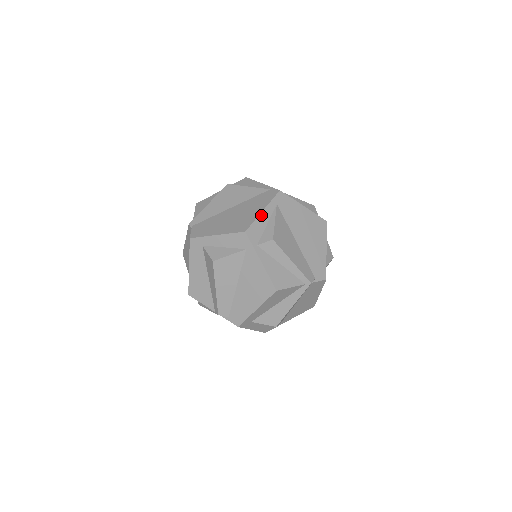
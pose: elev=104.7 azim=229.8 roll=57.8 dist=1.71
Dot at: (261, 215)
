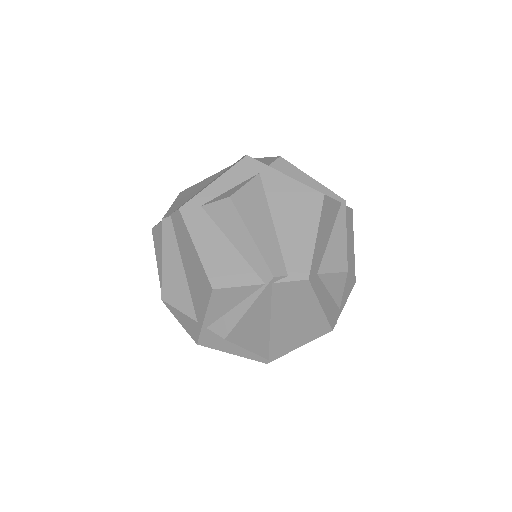
Dot at: occluded
